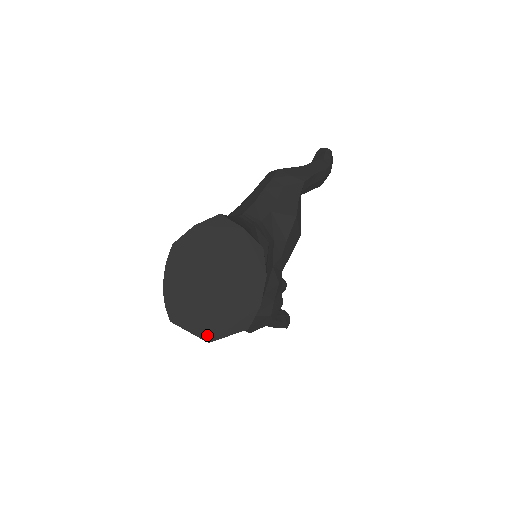
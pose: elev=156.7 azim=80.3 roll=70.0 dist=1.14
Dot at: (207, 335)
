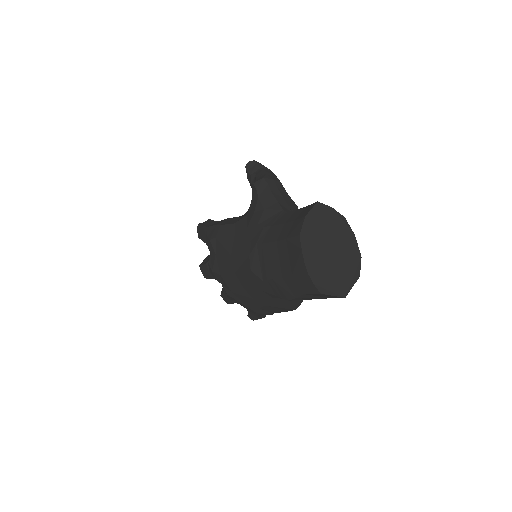
Dot at: (343, 293)
